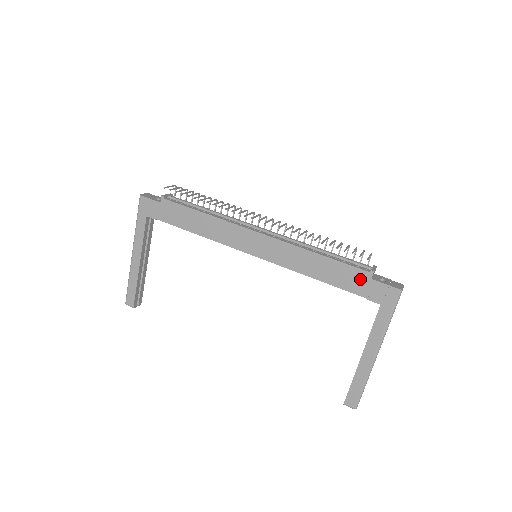
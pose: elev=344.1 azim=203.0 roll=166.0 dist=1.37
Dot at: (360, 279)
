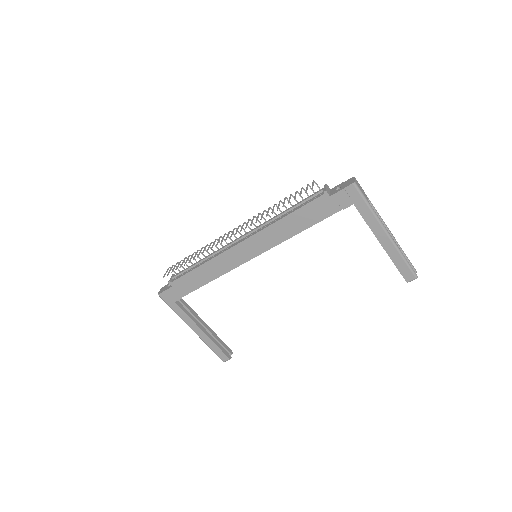
Dot at: (324, 204)
